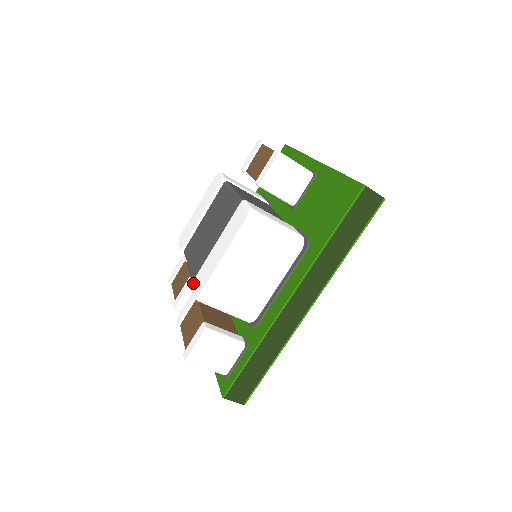
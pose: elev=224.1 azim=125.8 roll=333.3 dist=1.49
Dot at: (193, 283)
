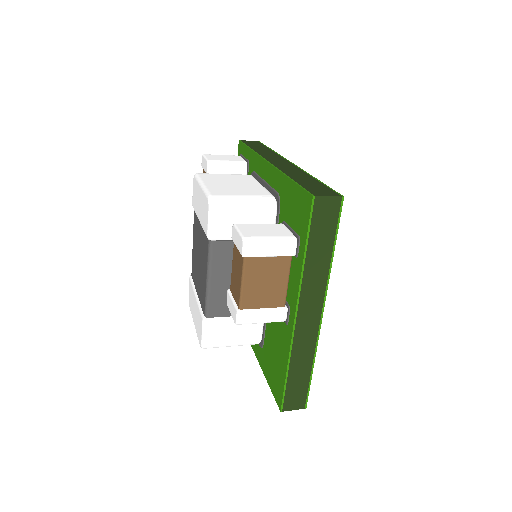
Dot at: (189, 282)
